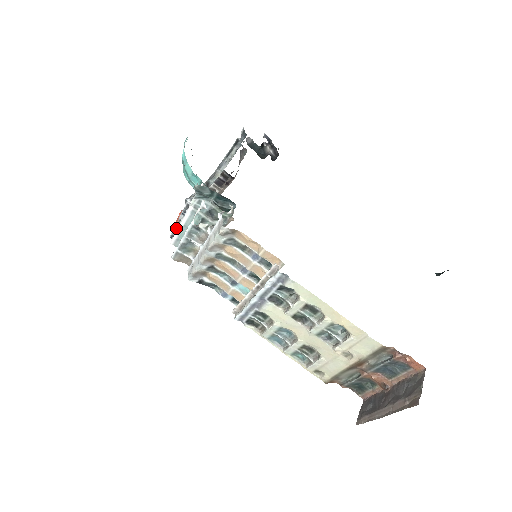
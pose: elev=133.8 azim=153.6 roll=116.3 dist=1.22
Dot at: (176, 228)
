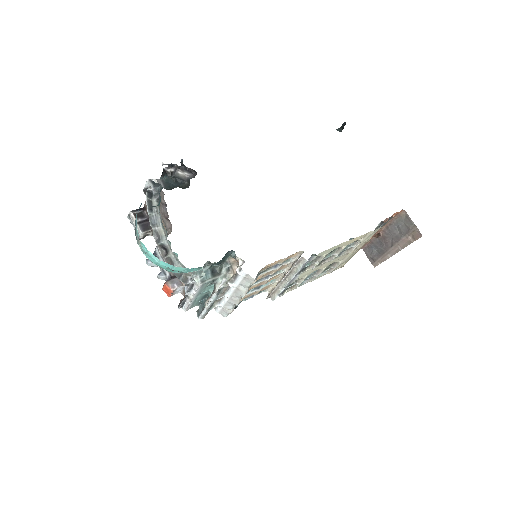
Dot at: (184, 301)
